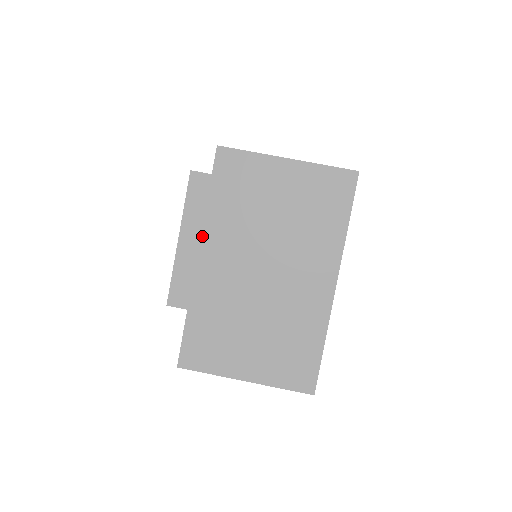
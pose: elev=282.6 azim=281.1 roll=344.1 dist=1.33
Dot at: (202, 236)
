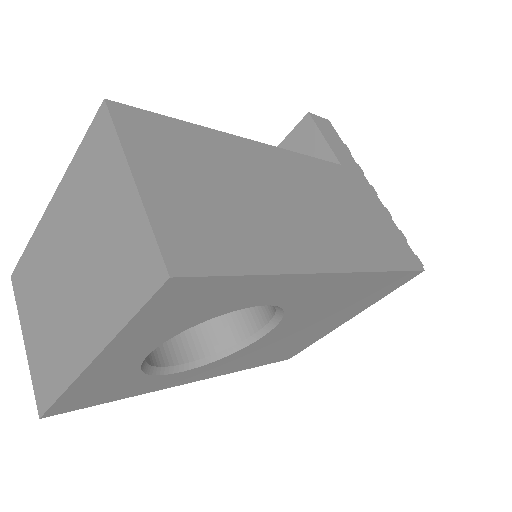
Dot at: (59, 187)
